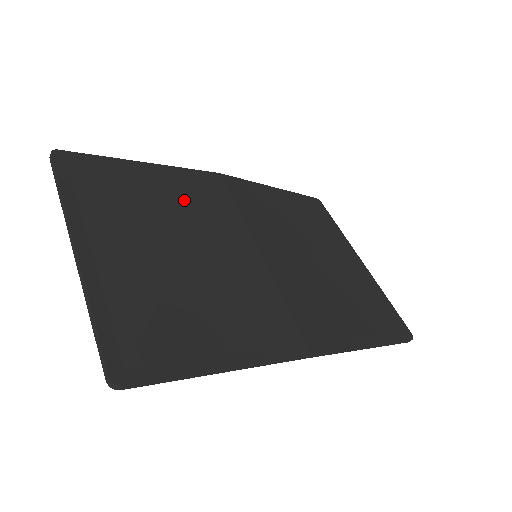
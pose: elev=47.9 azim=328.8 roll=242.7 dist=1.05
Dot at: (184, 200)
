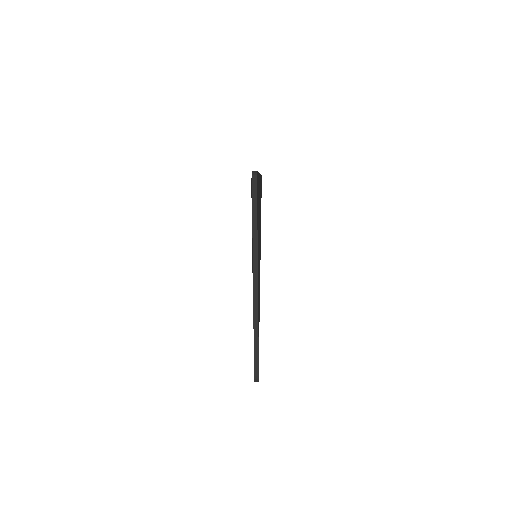
Dot at: occluded
